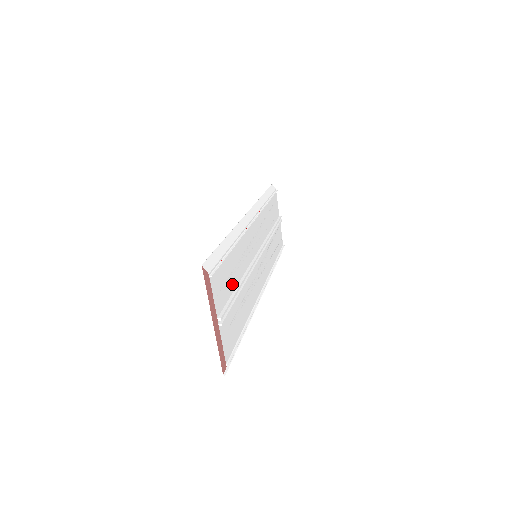
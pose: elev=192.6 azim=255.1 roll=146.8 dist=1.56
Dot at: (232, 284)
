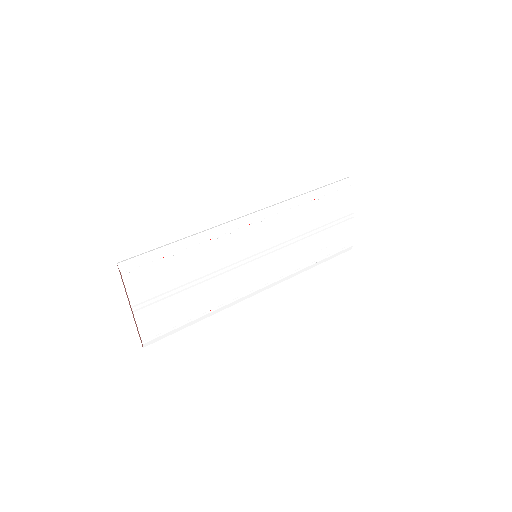
Dot at: (176, 281)
